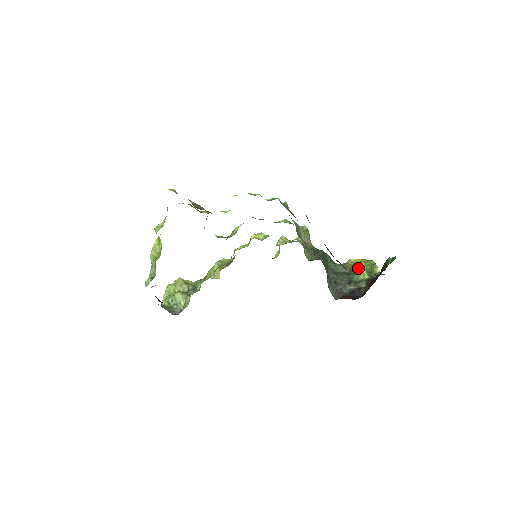
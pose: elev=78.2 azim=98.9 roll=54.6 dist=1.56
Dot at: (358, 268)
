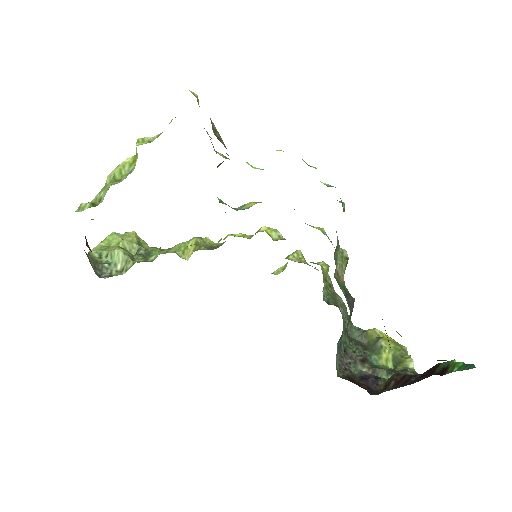
Dot at: (383, 347)
